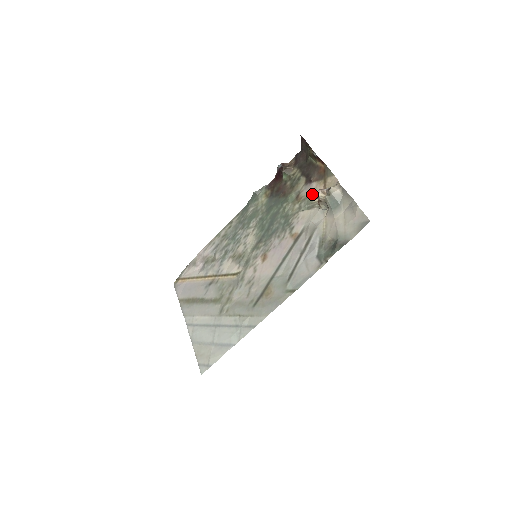
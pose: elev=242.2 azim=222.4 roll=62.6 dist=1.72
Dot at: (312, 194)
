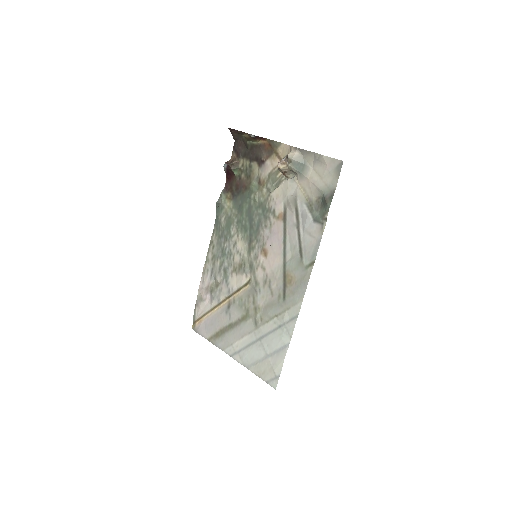
Dot at: (272, 172)
